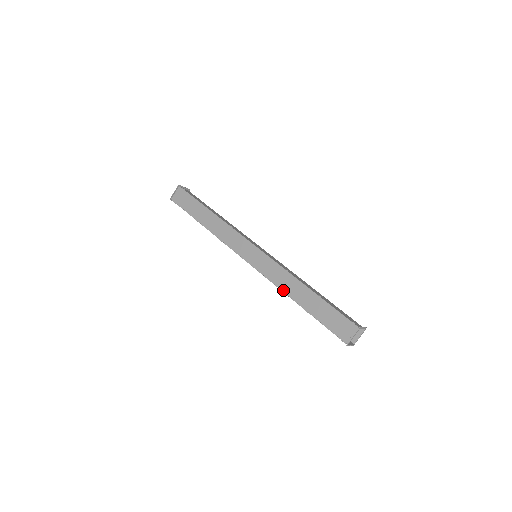
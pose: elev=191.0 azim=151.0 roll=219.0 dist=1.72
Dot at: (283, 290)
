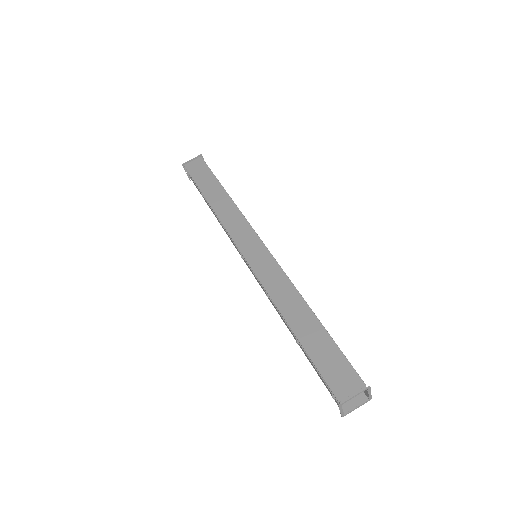
Dot at: (276, 302)
